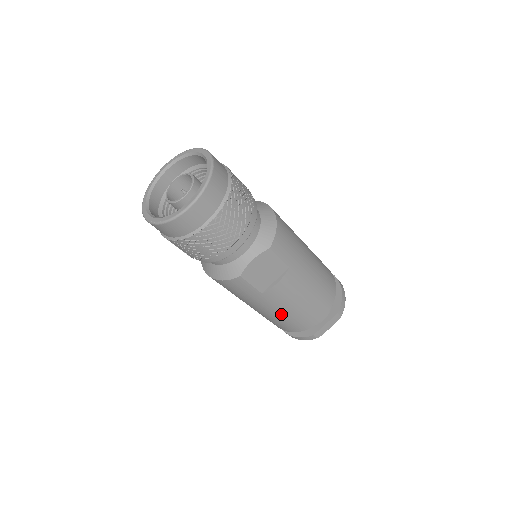
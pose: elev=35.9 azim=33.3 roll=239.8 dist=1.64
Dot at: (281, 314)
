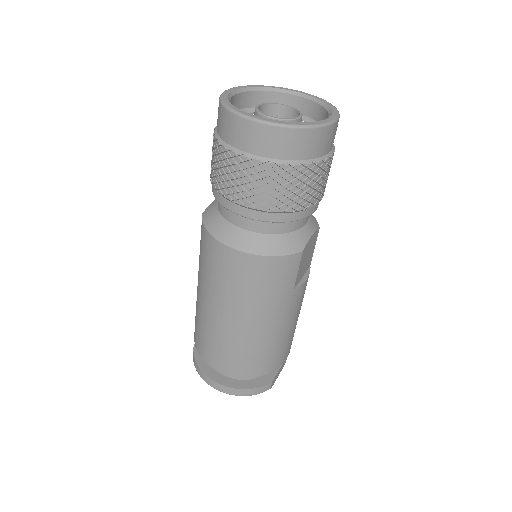
Dot at: (278, 335)
